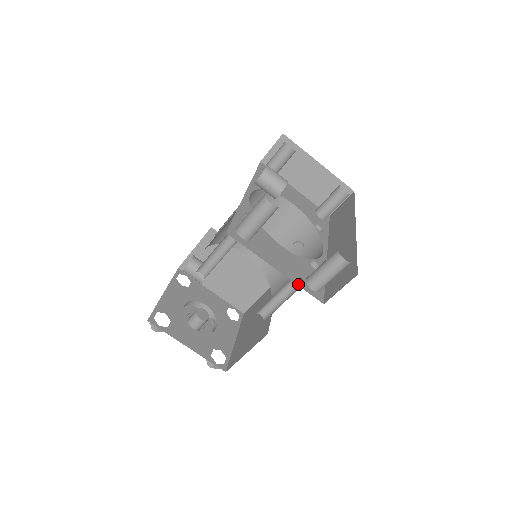
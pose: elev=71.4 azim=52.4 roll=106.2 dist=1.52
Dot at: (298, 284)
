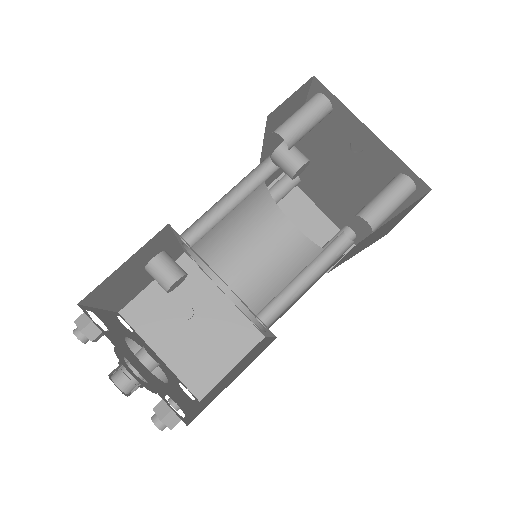
Dot at: occluded
